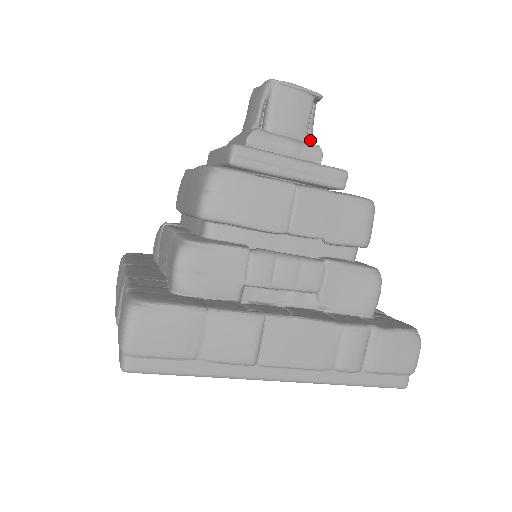
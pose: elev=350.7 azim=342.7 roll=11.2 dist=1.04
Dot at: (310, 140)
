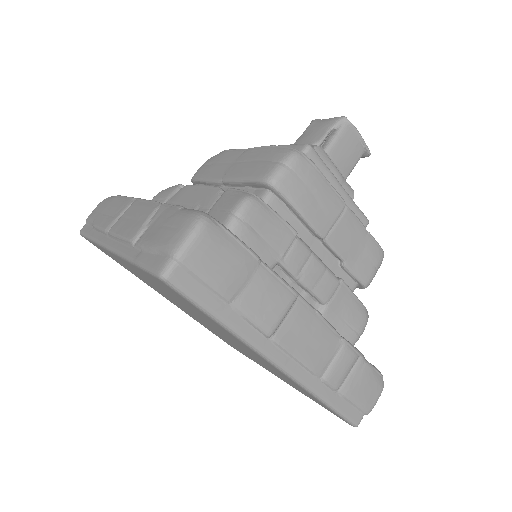
Dot at: occluded
